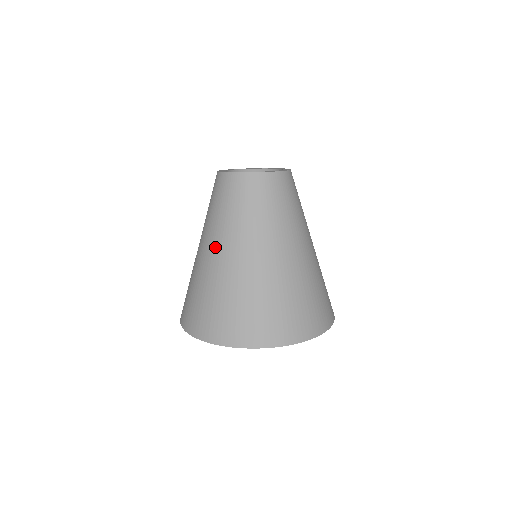
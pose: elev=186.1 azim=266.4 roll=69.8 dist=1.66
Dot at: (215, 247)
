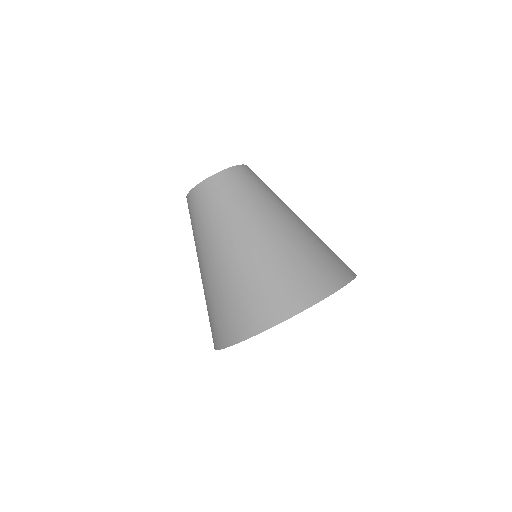
Dot at: (200, 262)
